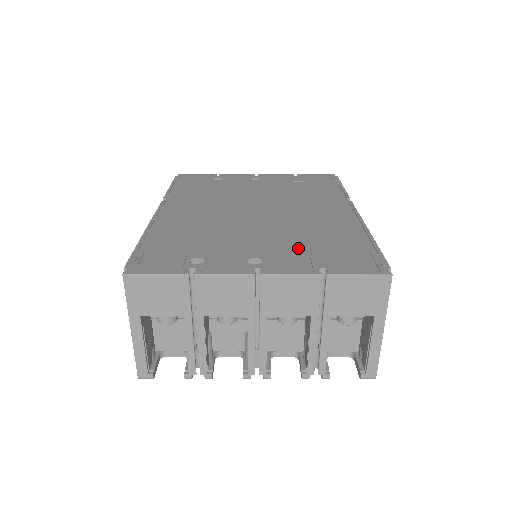
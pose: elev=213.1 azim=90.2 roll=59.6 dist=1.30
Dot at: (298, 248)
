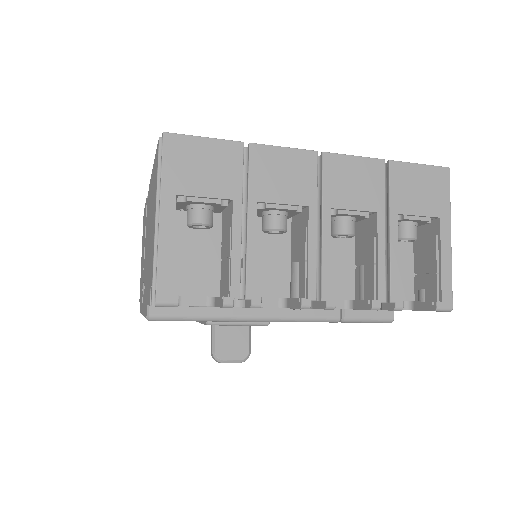
Dot at: occluded
